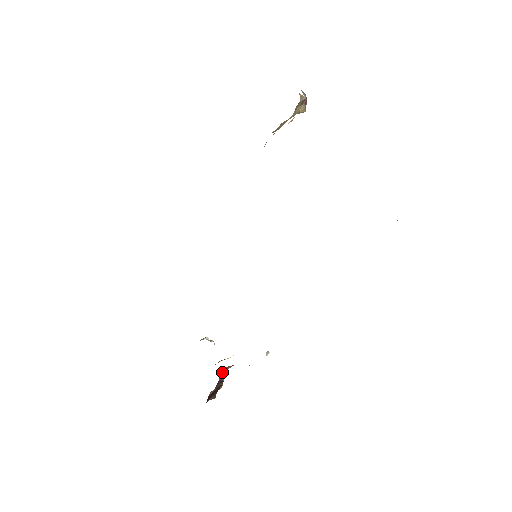
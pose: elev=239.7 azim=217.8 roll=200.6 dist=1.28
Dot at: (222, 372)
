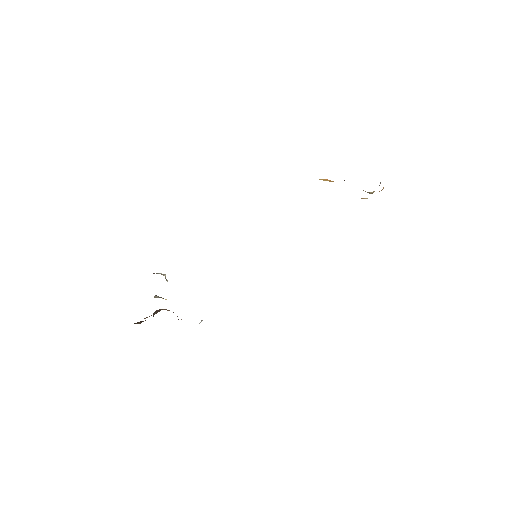
Dot at: (159, 310)
